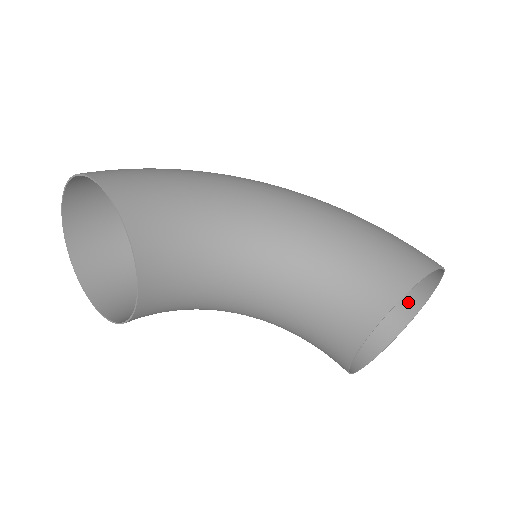
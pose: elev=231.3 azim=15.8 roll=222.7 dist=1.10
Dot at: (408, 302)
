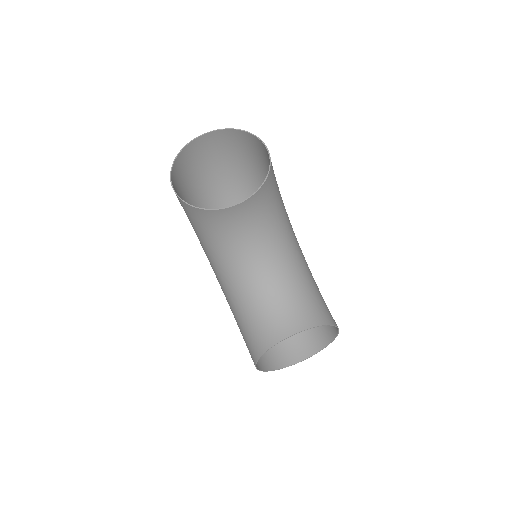
Dot at: (288, 357)
